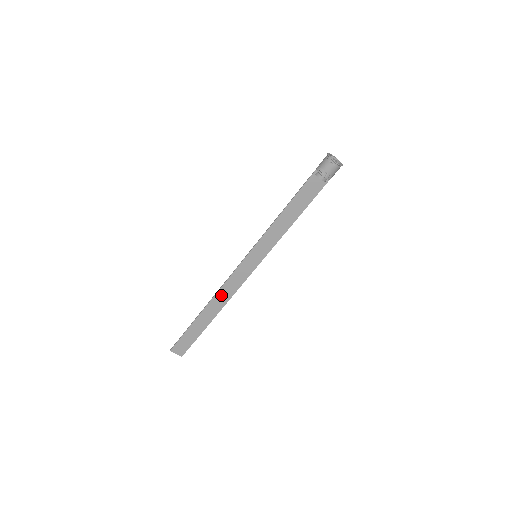
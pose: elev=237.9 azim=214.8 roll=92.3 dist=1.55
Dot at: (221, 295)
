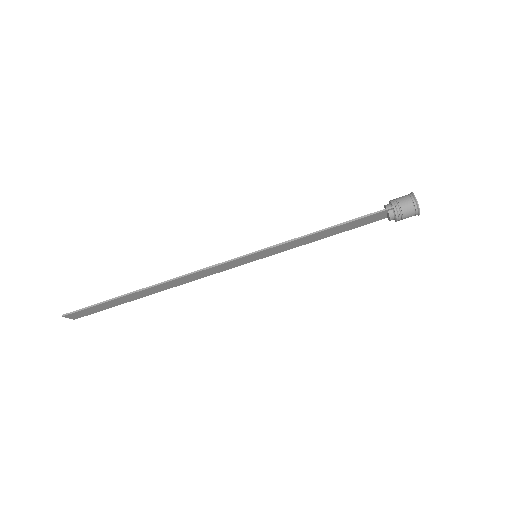
Dot at: (181, 280)
